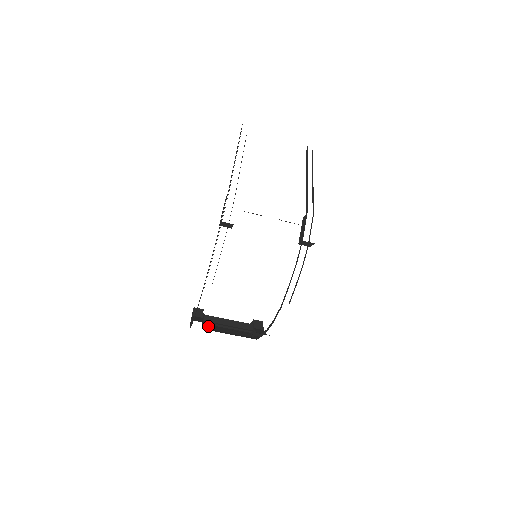
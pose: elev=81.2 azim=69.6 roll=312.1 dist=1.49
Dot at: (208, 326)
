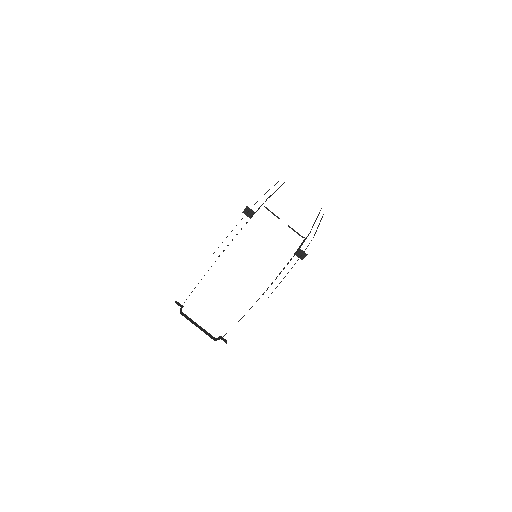
Dot at: occluded
